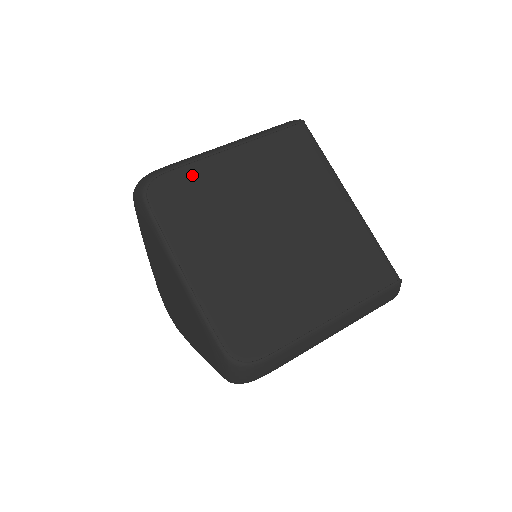
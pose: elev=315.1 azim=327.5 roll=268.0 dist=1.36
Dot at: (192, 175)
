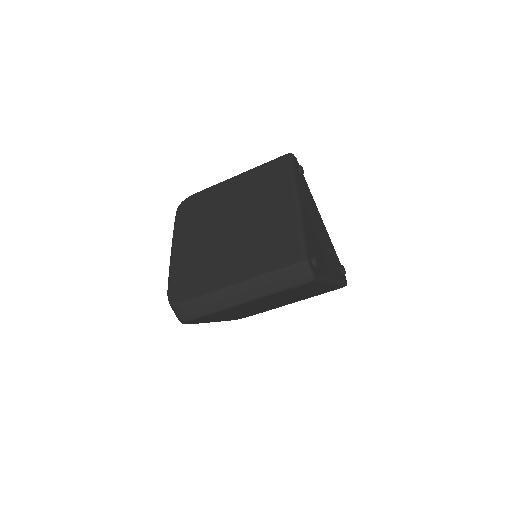
Dot at: (205, 195)
